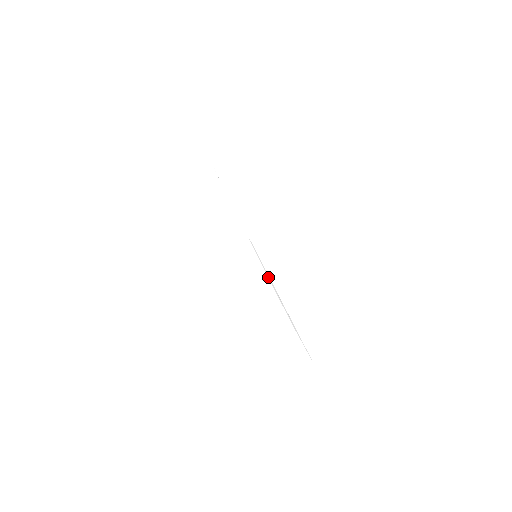
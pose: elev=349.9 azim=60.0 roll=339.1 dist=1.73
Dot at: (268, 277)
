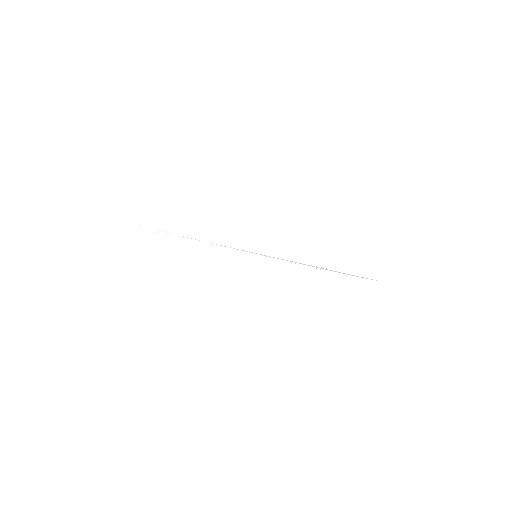
Dot at: occluded
